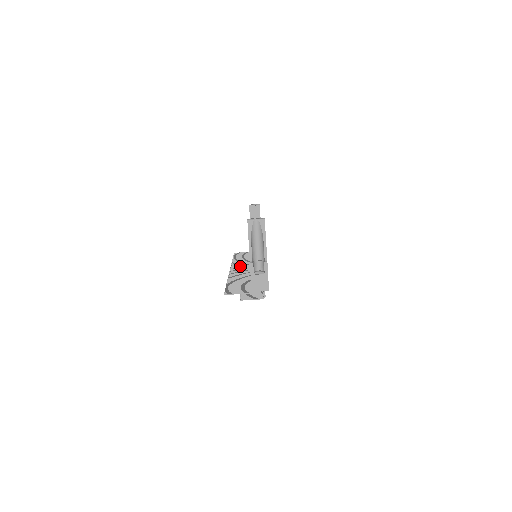
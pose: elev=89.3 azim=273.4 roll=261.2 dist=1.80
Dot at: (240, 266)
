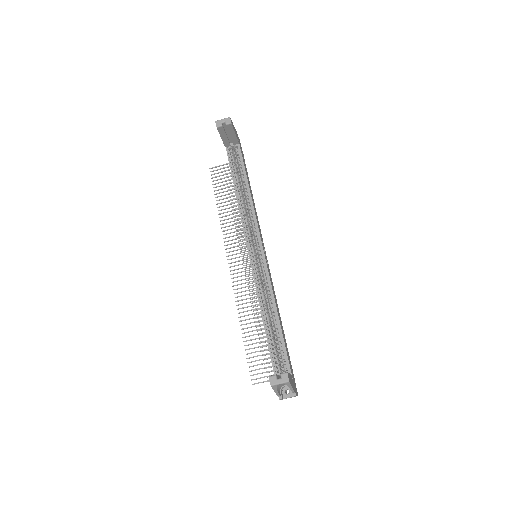
Dot at: occluded
